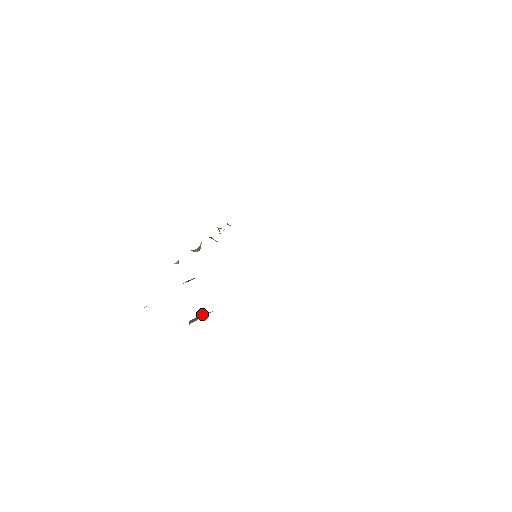
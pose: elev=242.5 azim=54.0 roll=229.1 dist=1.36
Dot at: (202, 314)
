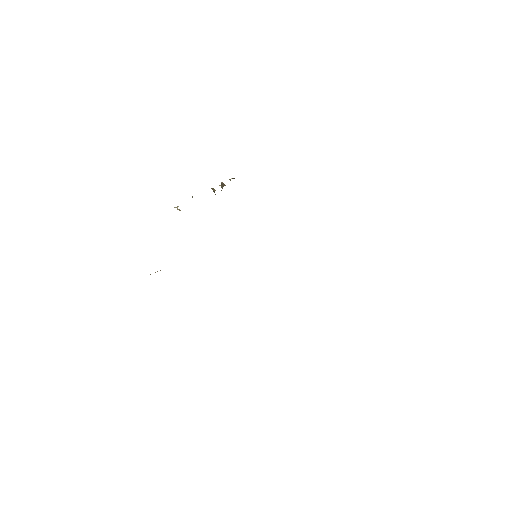
Dot at: occluded
